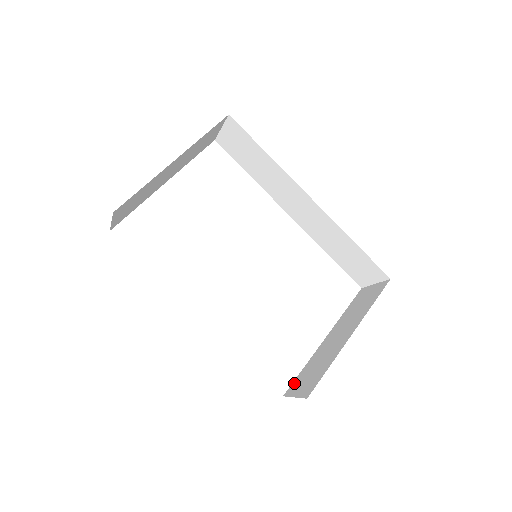
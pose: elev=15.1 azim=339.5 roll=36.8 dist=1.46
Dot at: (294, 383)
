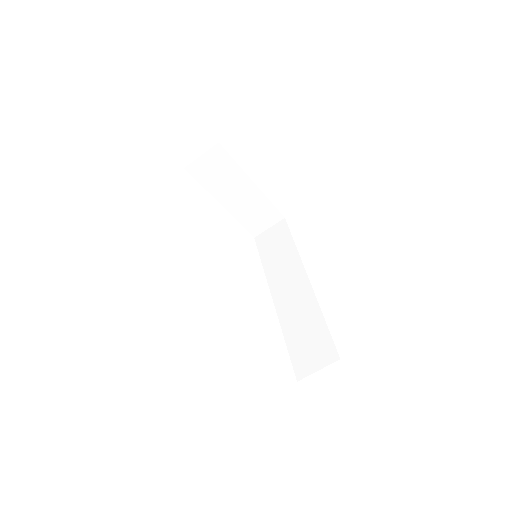
Dot at: occluded
